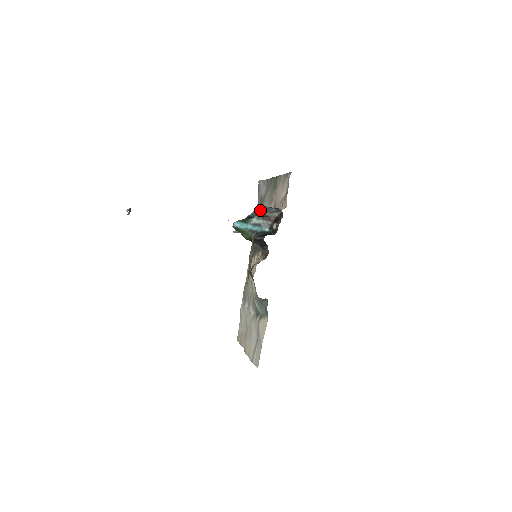
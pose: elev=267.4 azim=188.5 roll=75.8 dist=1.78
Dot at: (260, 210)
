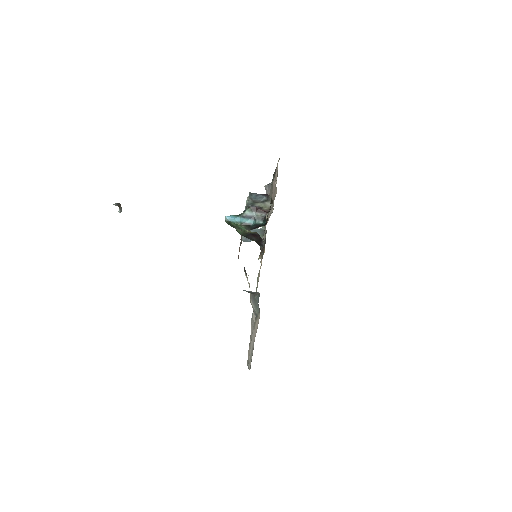
Dot at: (250, 200)
